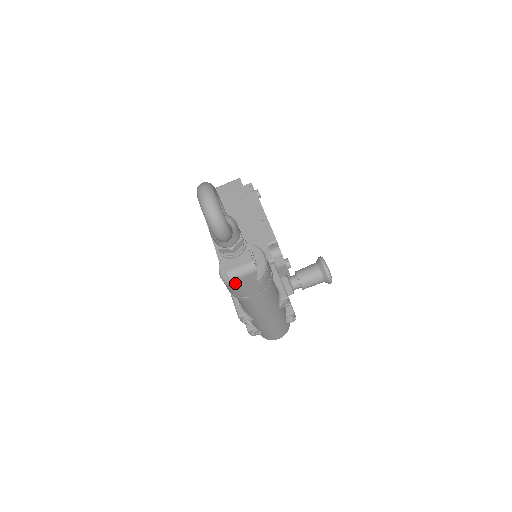
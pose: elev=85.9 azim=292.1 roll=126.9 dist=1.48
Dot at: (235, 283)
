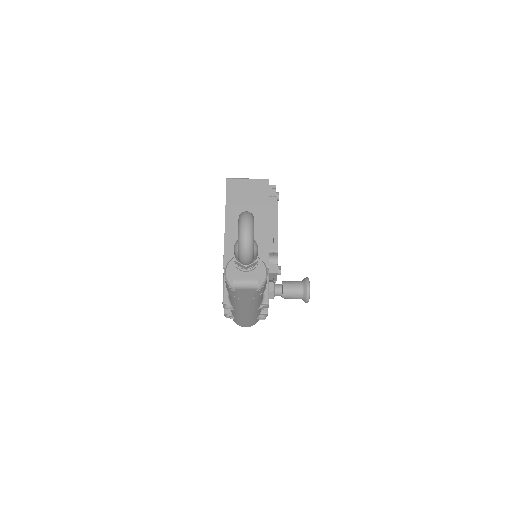
Dot at: (236, 290)
